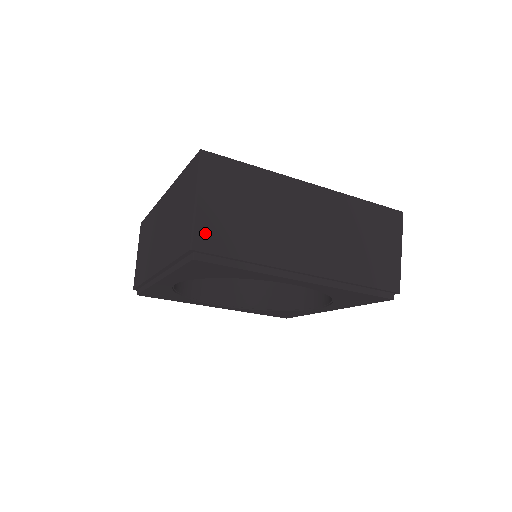
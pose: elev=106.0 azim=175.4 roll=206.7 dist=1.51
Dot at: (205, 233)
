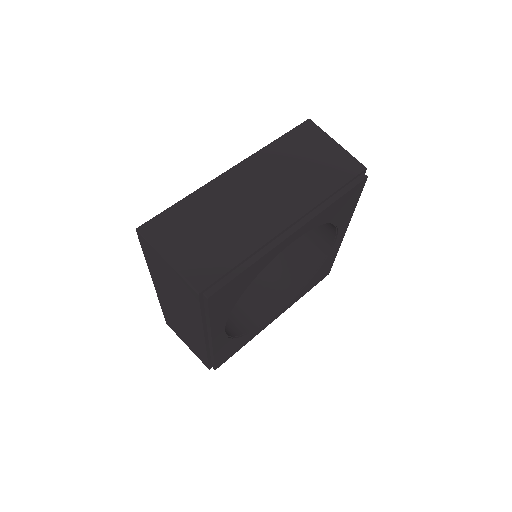
Dot at: (196, 274)
